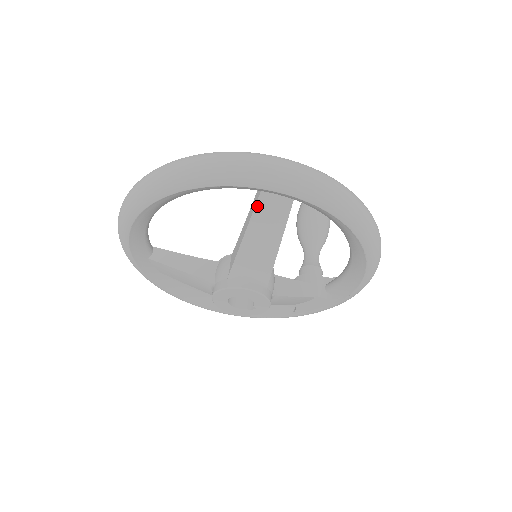
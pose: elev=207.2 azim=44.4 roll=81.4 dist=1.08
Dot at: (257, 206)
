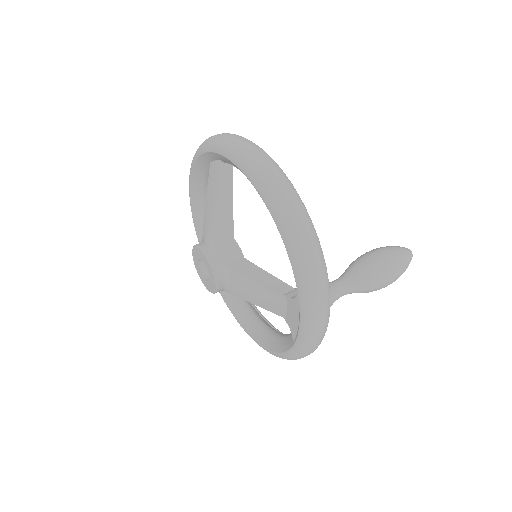
Dot at: (209, 175)
